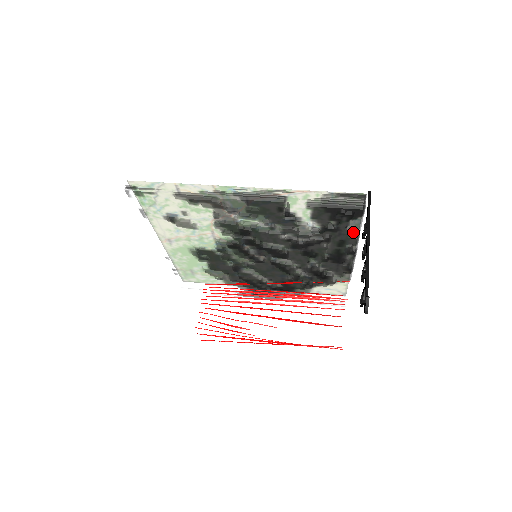
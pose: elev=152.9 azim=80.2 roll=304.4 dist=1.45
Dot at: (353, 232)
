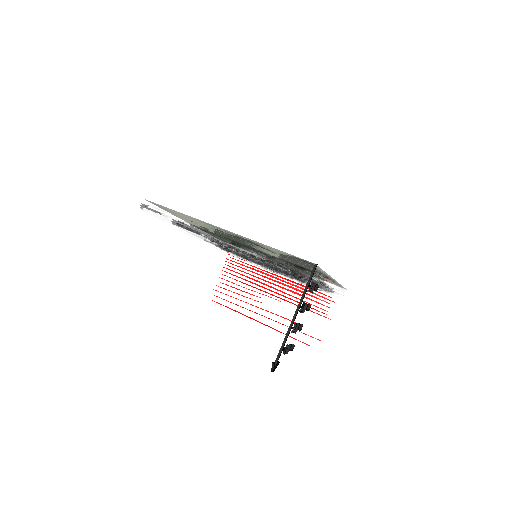
Dot at: occluded
